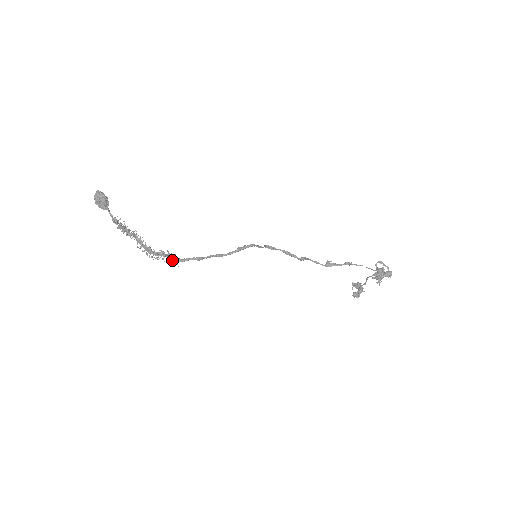
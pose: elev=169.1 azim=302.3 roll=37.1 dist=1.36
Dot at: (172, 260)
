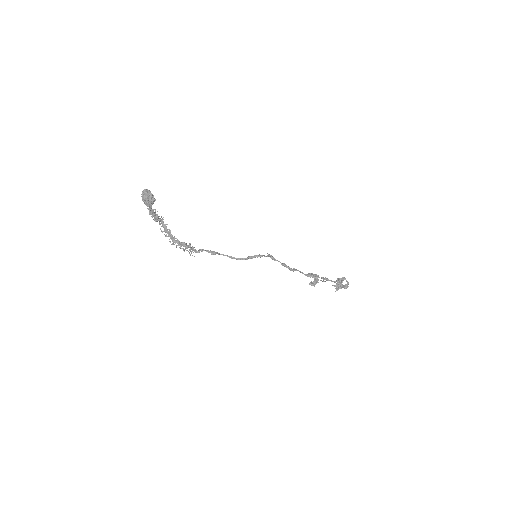
Dot at: occluded
